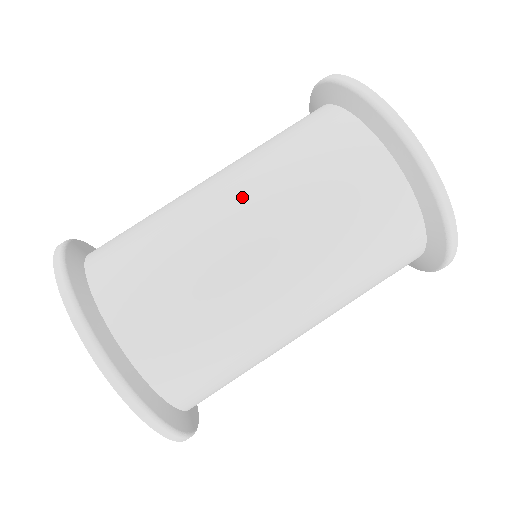
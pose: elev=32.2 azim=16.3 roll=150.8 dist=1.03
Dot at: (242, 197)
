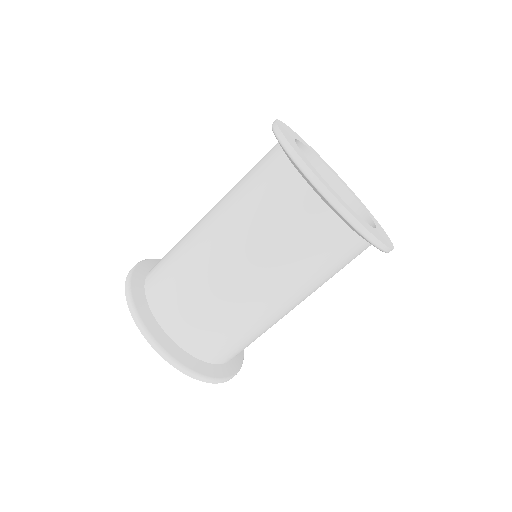
Dot at: (250, 271)
